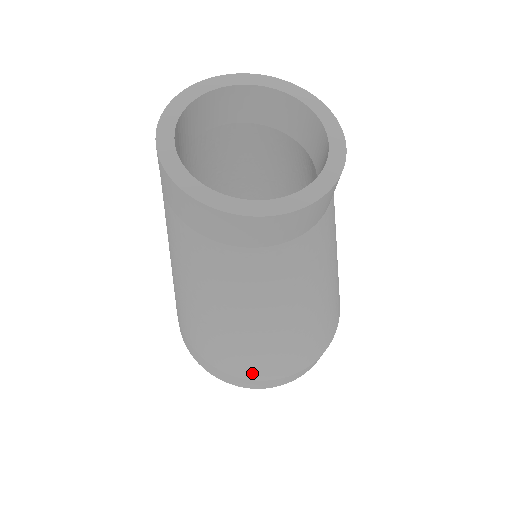
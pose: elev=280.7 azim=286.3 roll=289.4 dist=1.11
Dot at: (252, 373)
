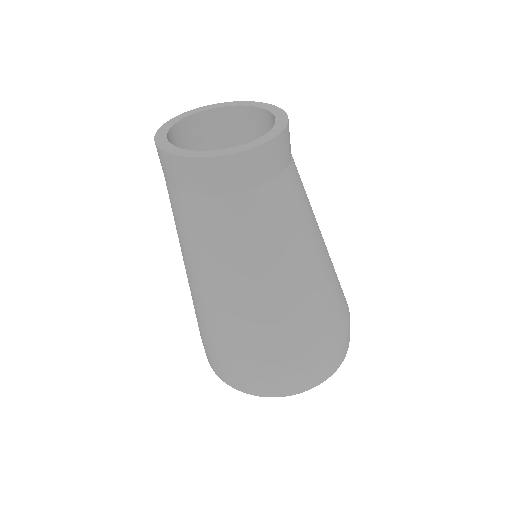
Dot at: (242, 363)
